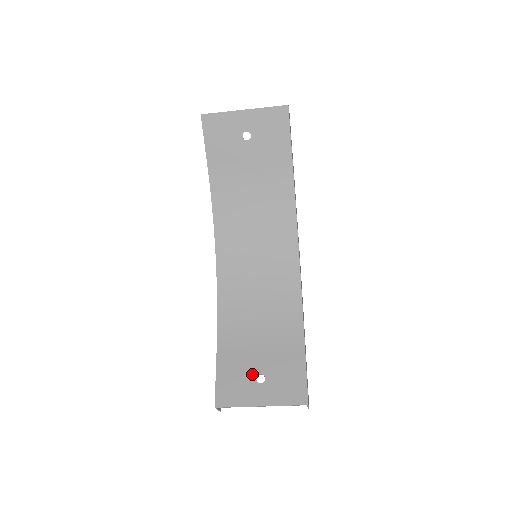
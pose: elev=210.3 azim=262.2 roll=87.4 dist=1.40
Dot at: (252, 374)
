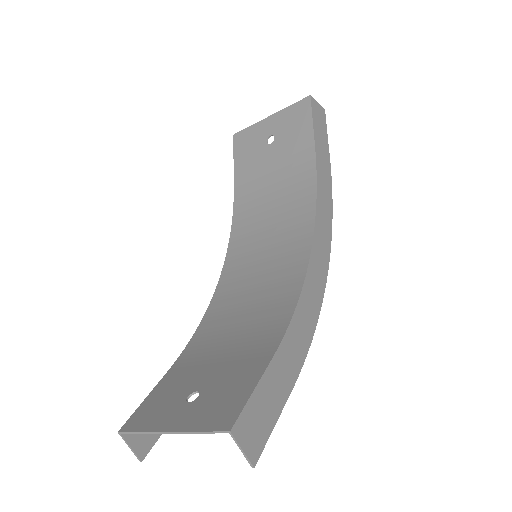
Dot at: (187, 391)
